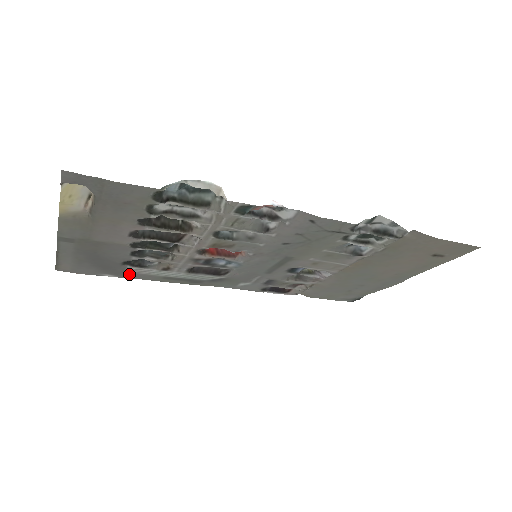
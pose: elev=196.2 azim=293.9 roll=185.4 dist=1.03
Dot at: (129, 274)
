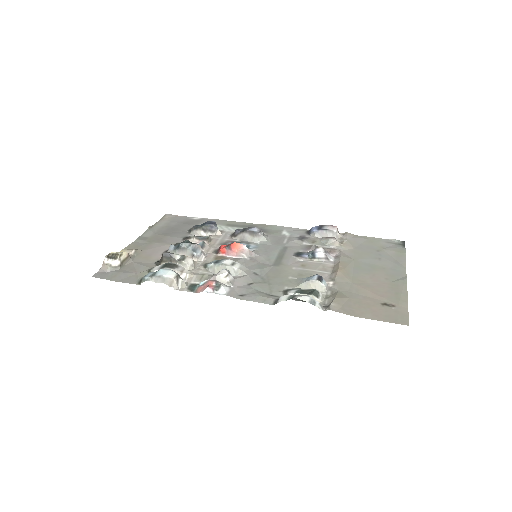
Dot at: (205, 221)
